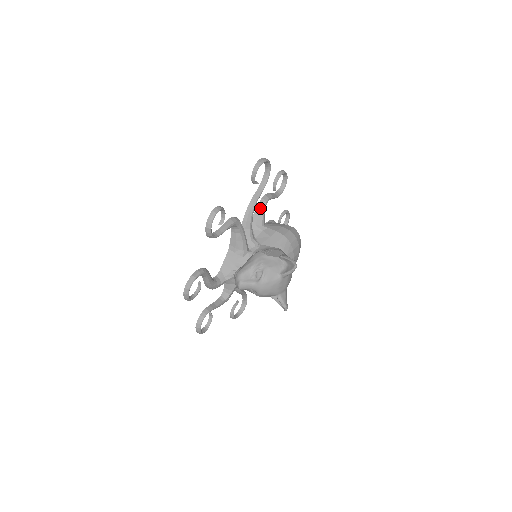
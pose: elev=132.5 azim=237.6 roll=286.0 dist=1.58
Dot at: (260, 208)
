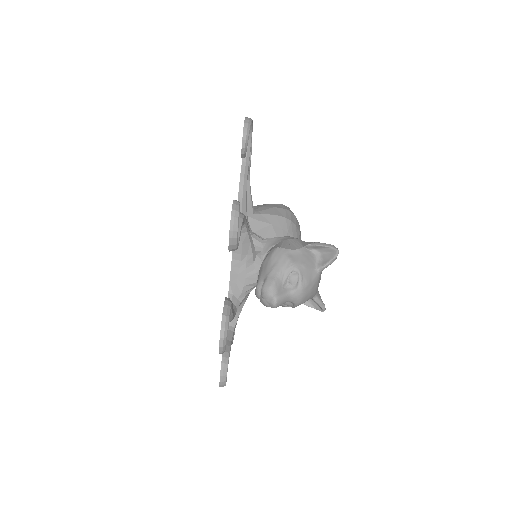
Dot at: occluded
